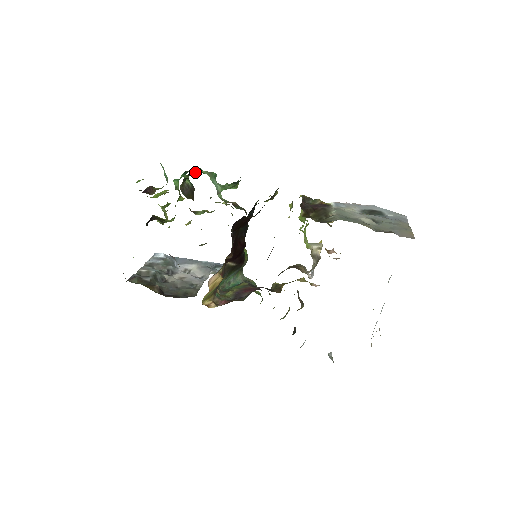
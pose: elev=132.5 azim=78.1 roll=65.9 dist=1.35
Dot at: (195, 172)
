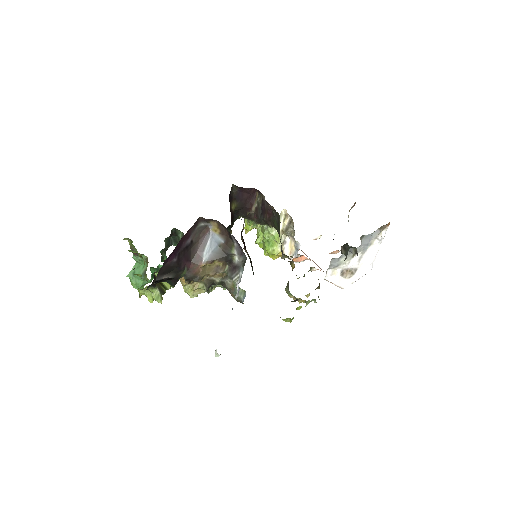
Dot at: (165, 255)
